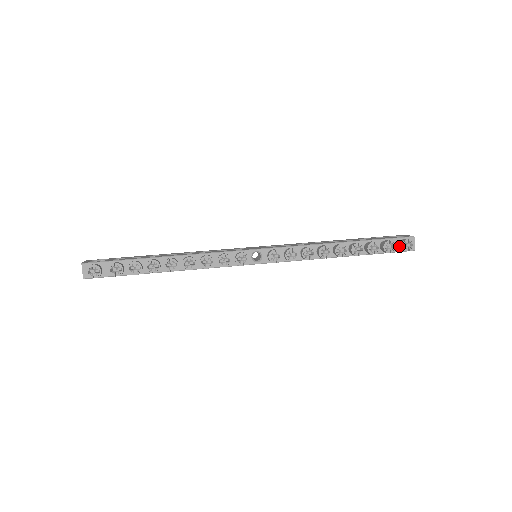
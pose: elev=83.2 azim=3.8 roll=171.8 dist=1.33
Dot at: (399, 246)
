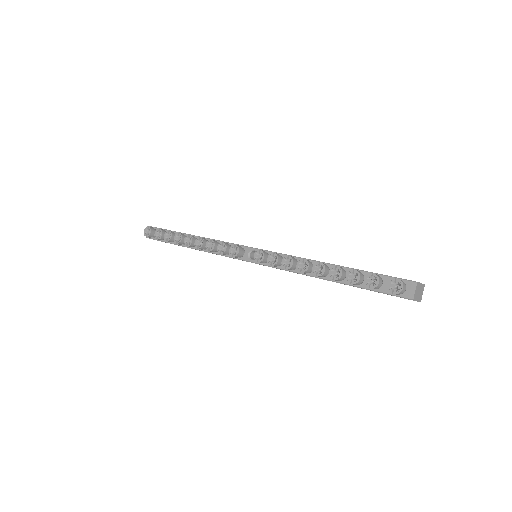
Dot at: occluded
